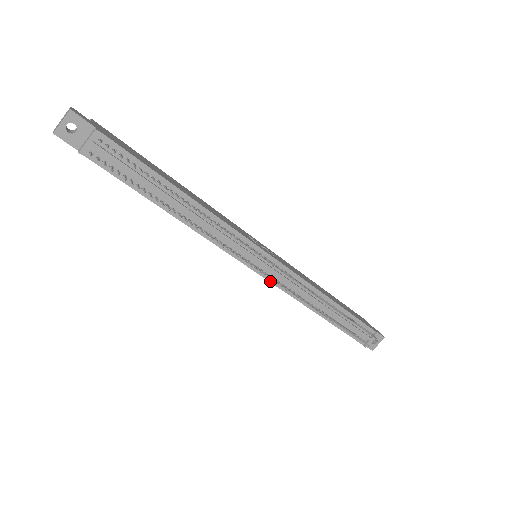
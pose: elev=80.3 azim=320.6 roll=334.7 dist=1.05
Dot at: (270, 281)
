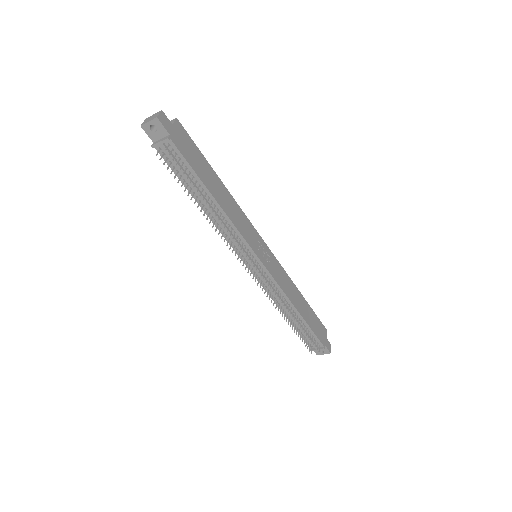
Dot at: occluded
